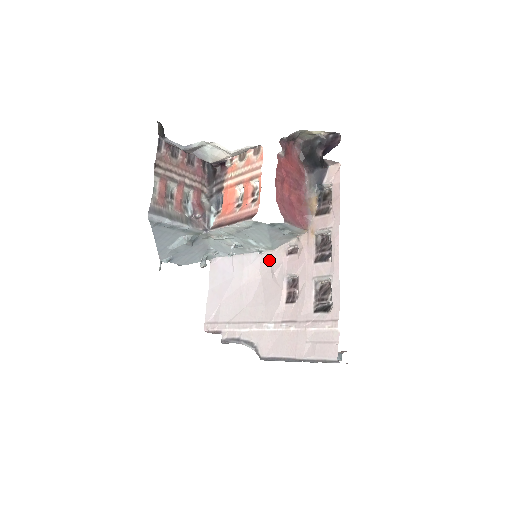
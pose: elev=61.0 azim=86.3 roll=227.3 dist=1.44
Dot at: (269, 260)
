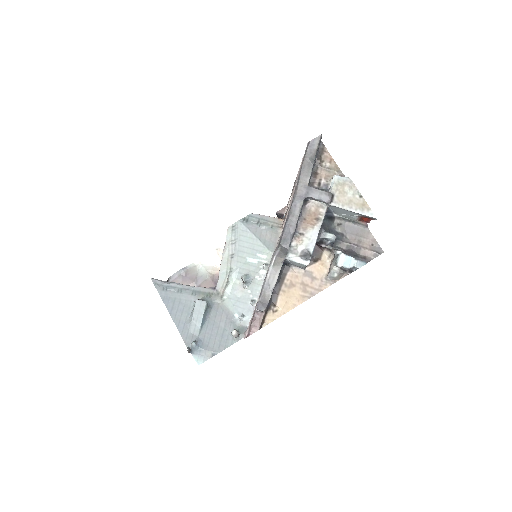
Dot at: occluded
